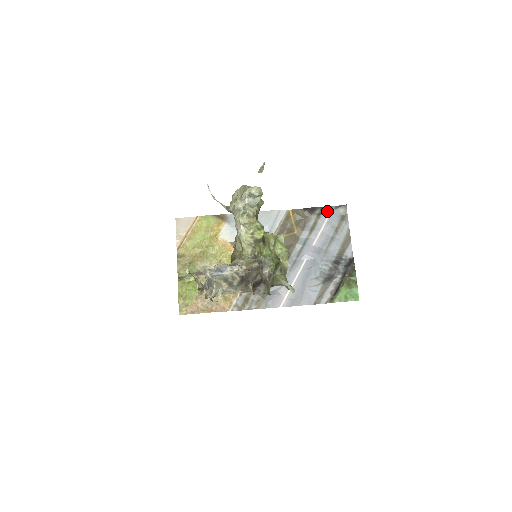
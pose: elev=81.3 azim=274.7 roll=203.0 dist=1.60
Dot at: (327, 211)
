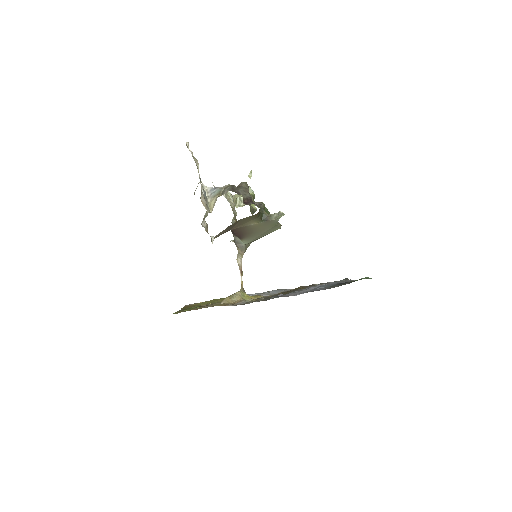
Dot at: (330, 282)
